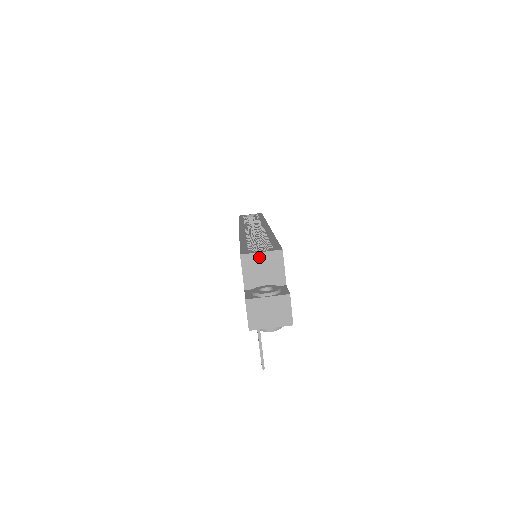
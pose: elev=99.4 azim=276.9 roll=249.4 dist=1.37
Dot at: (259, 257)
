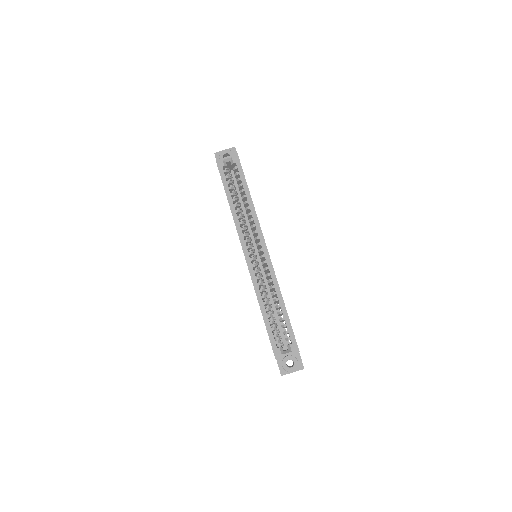
Dot at: occluded
